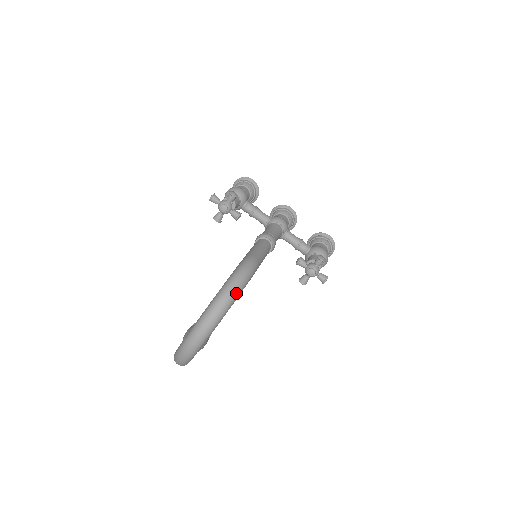
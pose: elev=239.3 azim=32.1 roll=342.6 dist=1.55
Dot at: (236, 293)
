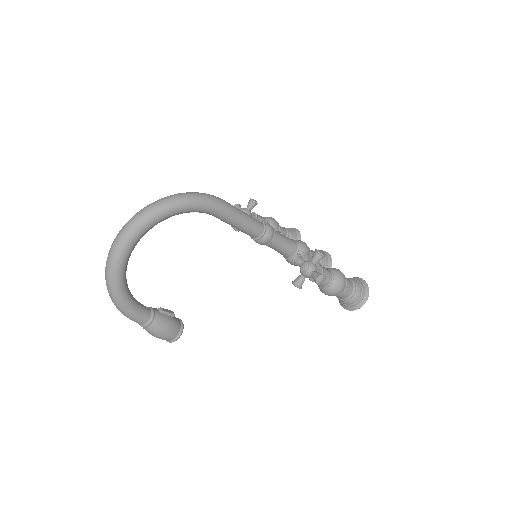
Dot at: (179, 199)
